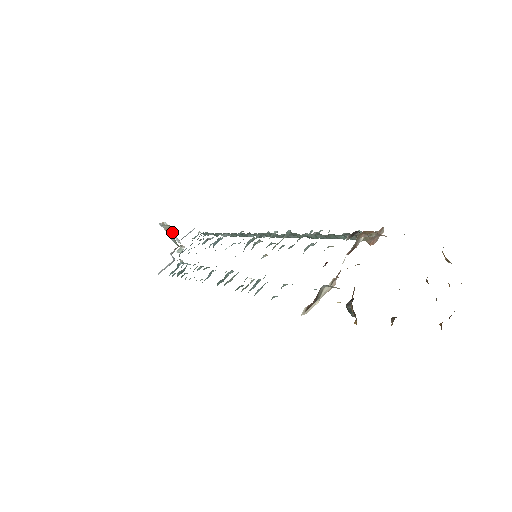
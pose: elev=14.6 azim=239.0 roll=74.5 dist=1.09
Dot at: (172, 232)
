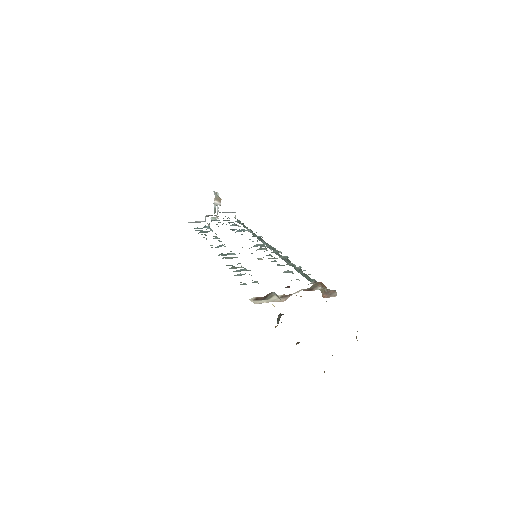
Dot at: (218, 203)
